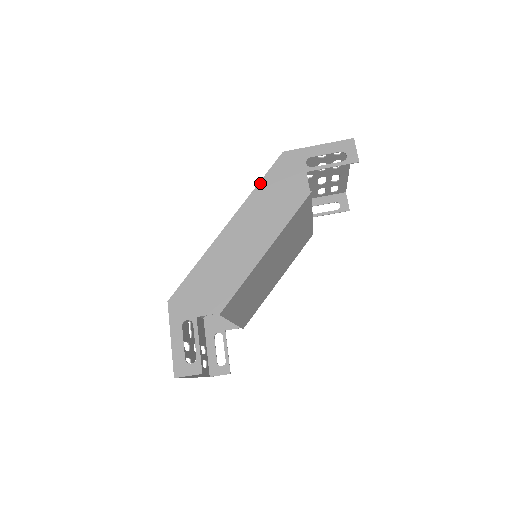
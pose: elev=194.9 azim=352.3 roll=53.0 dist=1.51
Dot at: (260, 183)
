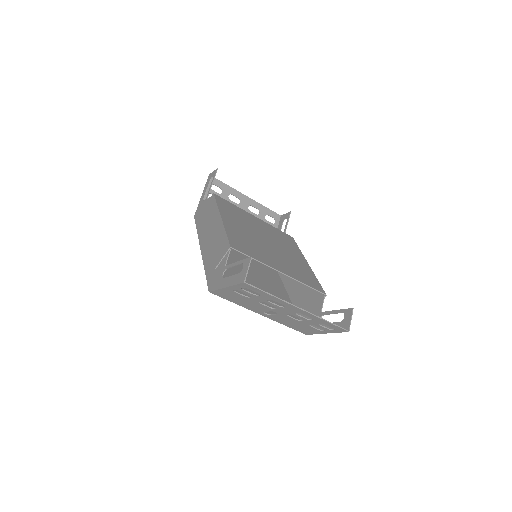
Dot at: (197, 229)
